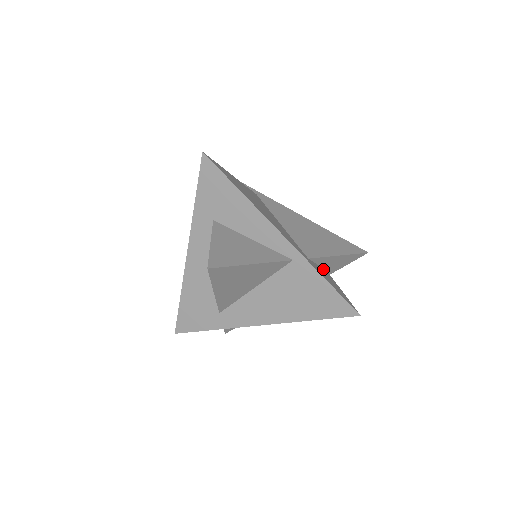
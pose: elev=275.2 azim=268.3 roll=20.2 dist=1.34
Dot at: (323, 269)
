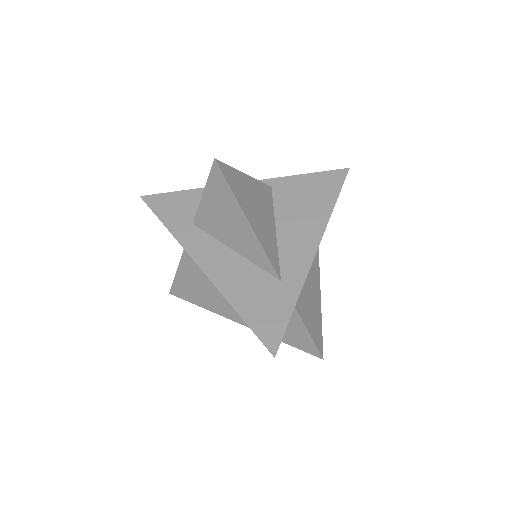
Dot at: occluded
